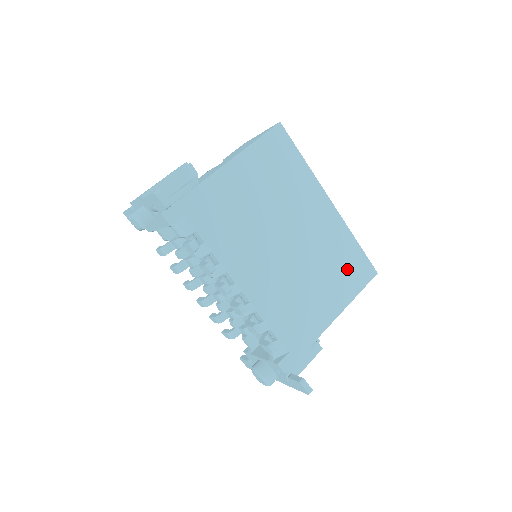
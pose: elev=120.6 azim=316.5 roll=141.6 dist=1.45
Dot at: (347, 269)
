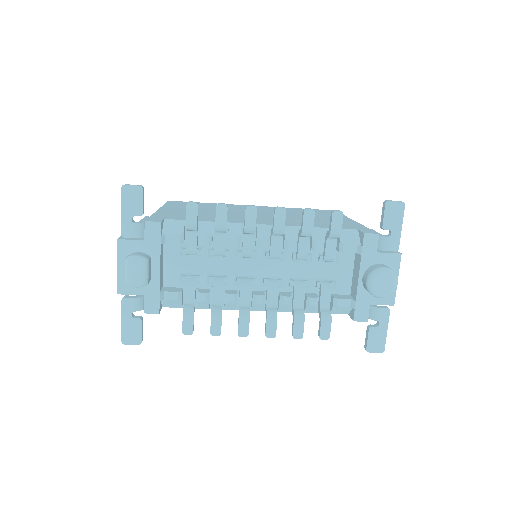
Dot at: (315, 212)
